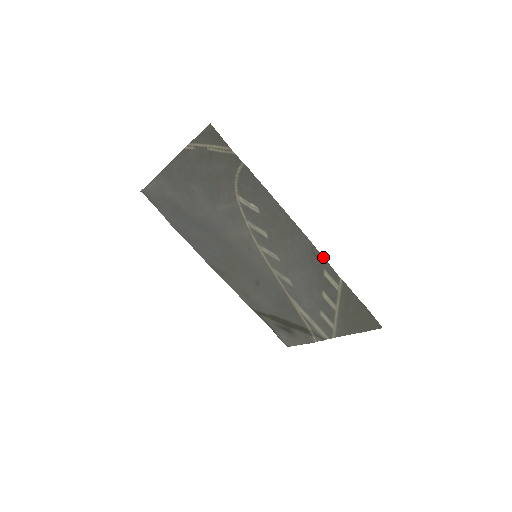
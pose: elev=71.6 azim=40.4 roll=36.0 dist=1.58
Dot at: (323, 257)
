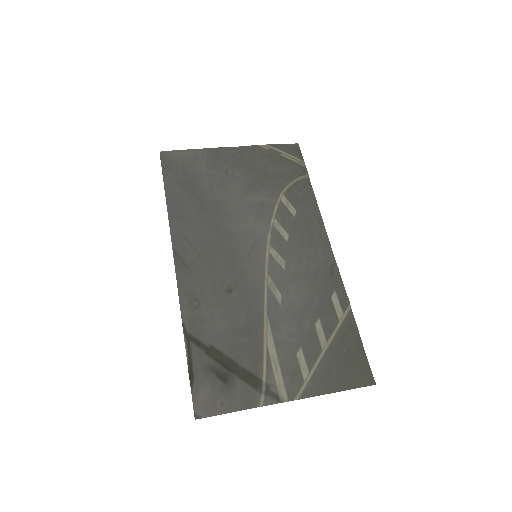
Dot at: occluded
